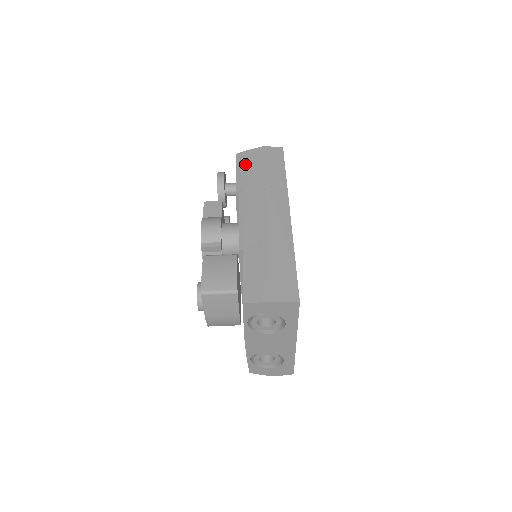
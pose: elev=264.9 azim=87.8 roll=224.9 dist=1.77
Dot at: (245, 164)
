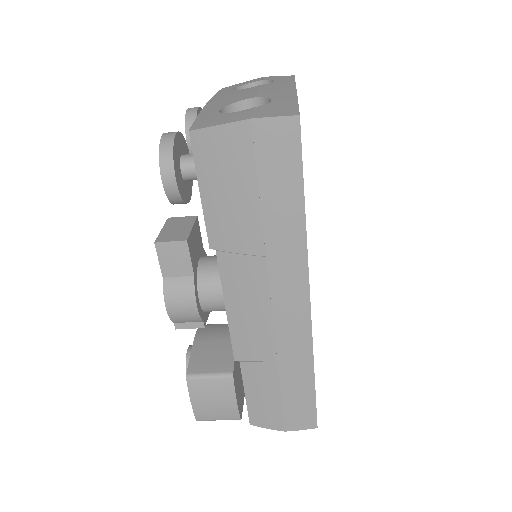
Dot at: (216, 176)
